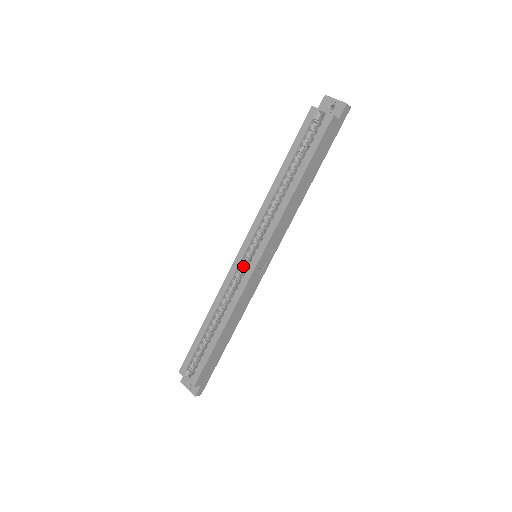
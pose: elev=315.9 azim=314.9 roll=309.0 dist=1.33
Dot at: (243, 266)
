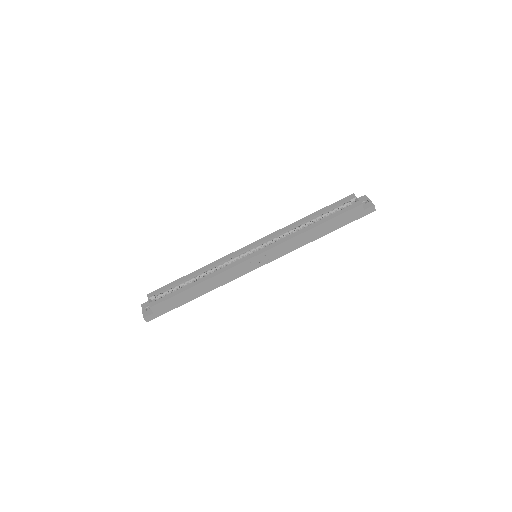
Dot at: (244, 255)
